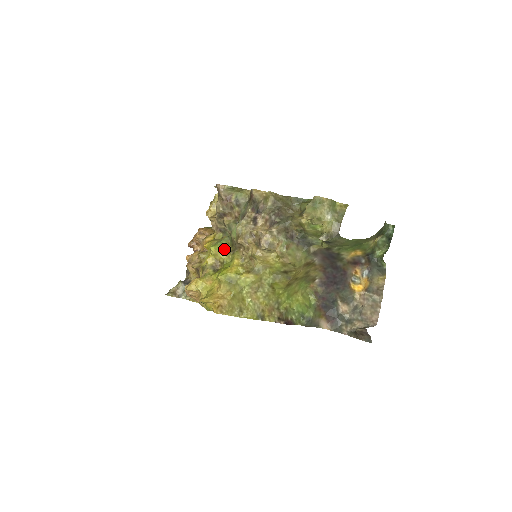
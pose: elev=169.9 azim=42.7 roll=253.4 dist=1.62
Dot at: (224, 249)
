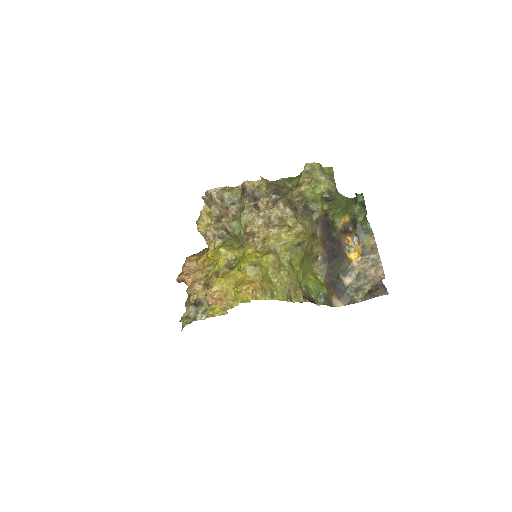
Dot at: (231, 248)
